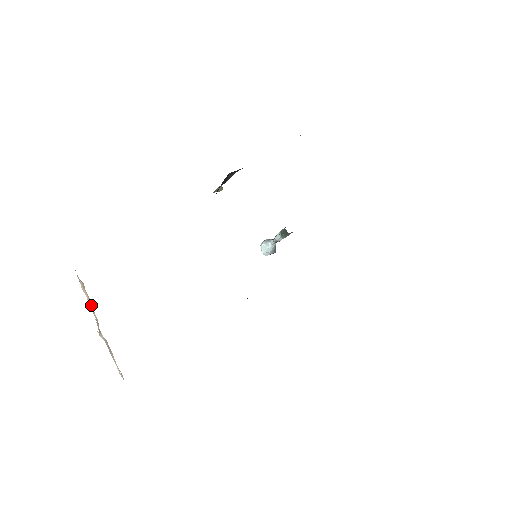
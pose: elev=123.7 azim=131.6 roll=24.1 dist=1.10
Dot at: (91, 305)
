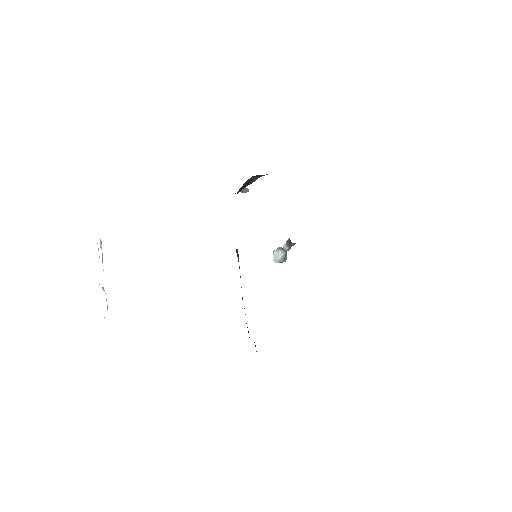
Dot at: occluded
